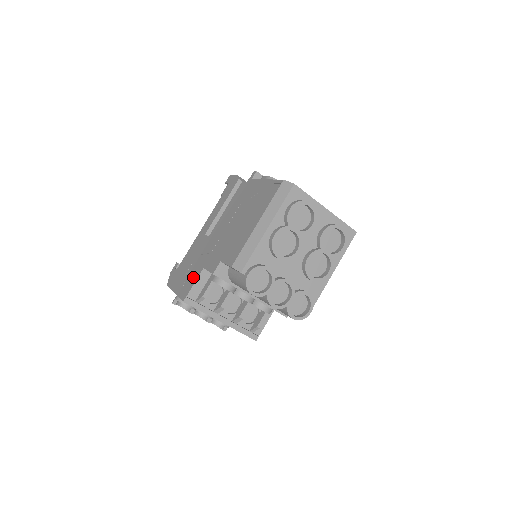
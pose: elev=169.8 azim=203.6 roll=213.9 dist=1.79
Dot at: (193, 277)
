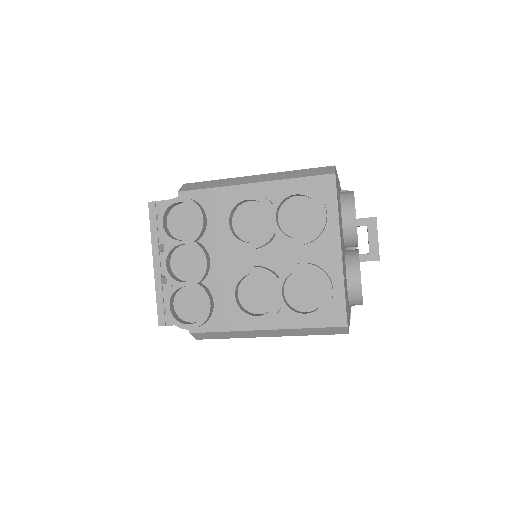
Dot at: occluded
